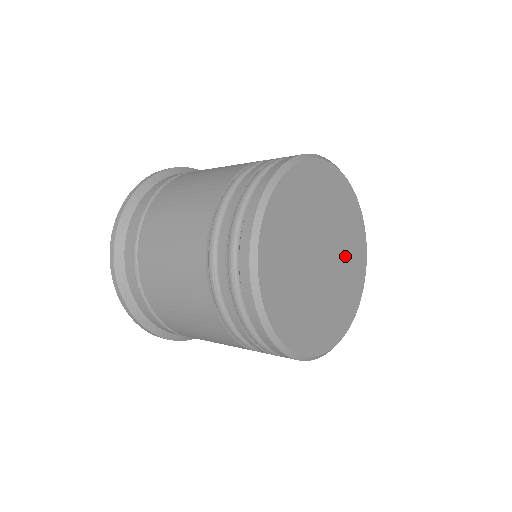
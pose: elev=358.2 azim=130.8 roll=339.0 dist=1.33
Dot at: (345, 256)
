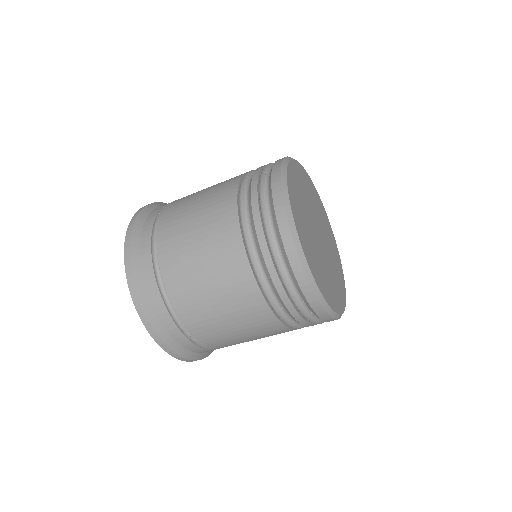
Dot at: (332, 270)
